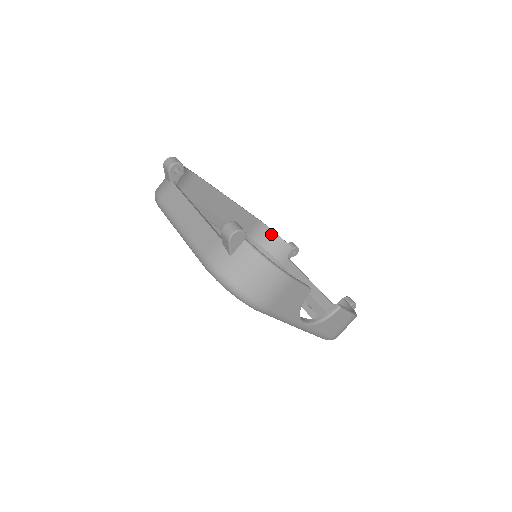
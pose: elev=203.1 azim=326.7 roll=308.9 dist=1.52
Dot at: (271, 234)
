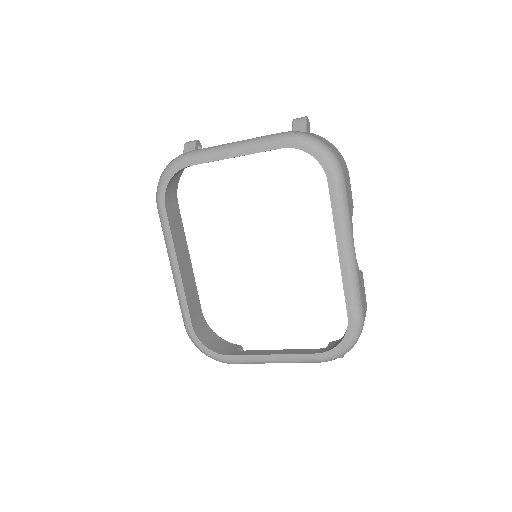
Dot at: (212, 334)
